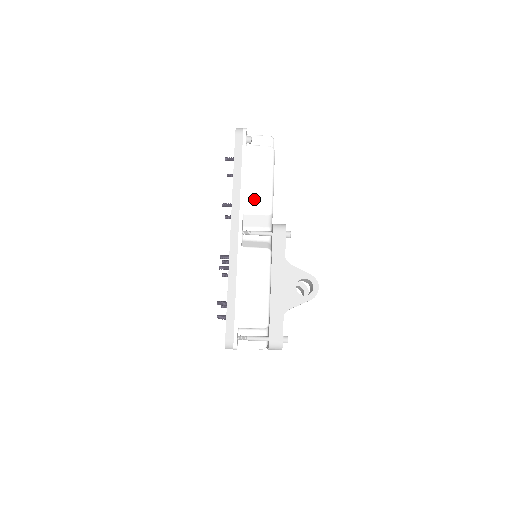
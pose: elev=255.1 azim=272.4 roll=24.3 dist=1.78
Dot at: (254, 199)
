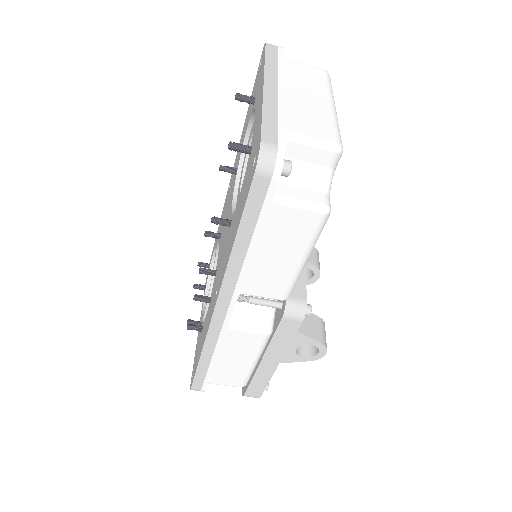
Dot at: (264, 281)
